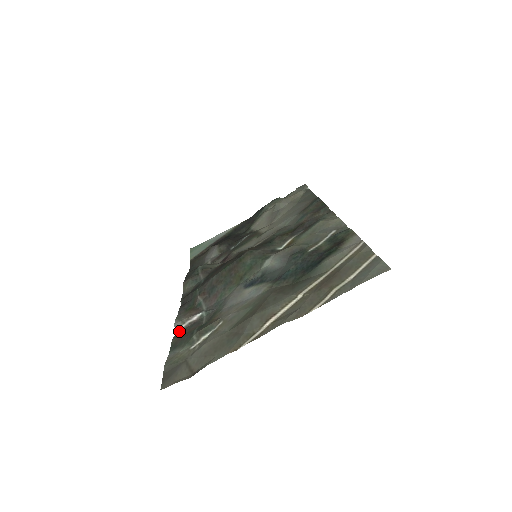
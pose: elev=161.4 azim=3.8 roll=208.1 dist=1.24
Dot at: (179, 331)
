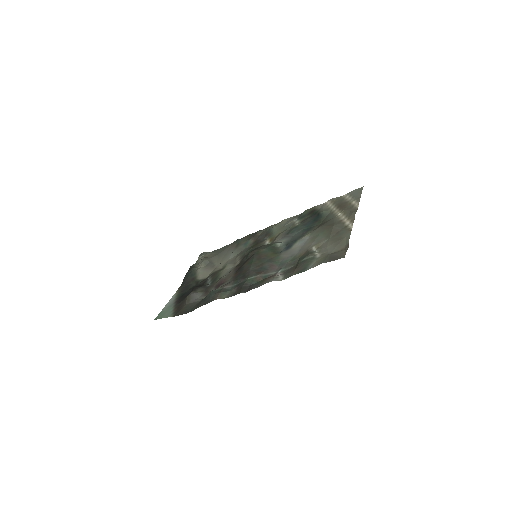
Dot at: (283, 278)
